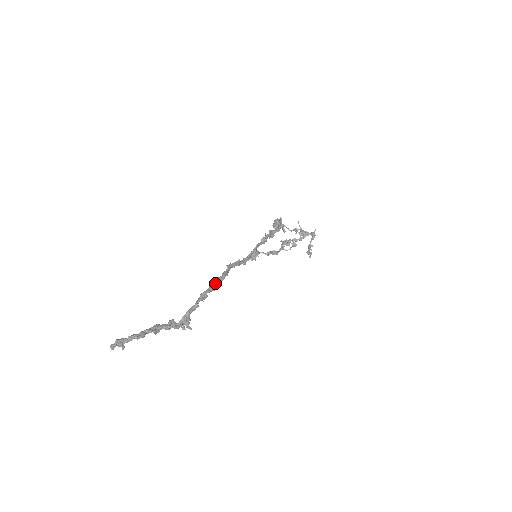
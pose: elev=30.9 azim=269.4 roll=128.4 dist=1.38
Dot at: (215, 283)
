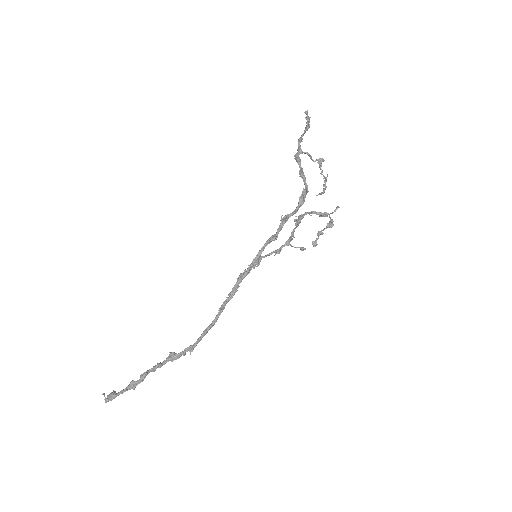
Dot at: (206, 333)
